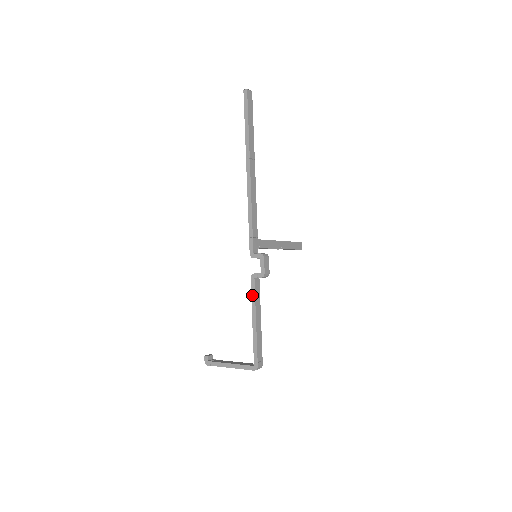
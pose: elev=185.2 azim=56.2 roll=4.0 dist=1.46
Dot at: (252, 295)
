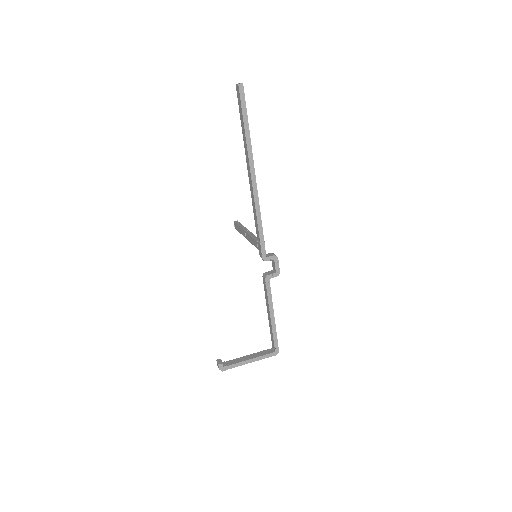
Dot at: (268, 294)
